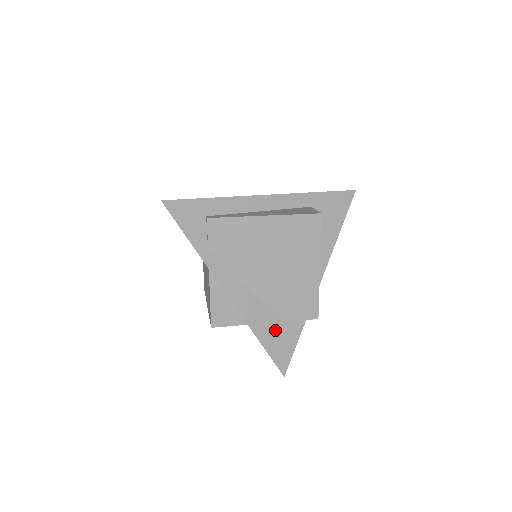
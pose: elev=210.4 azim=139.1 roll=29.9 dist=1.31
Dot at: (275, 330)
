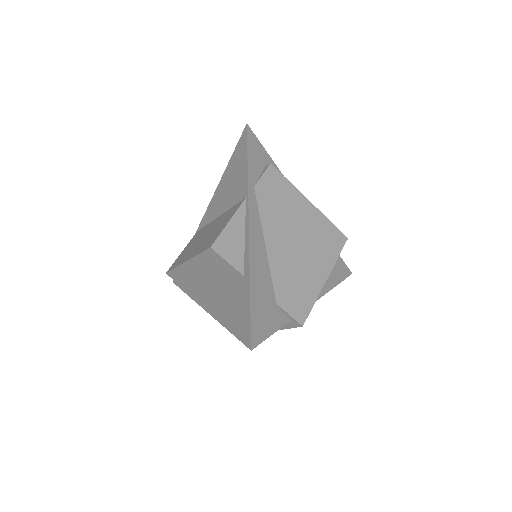
Dot at: (265, 299)
